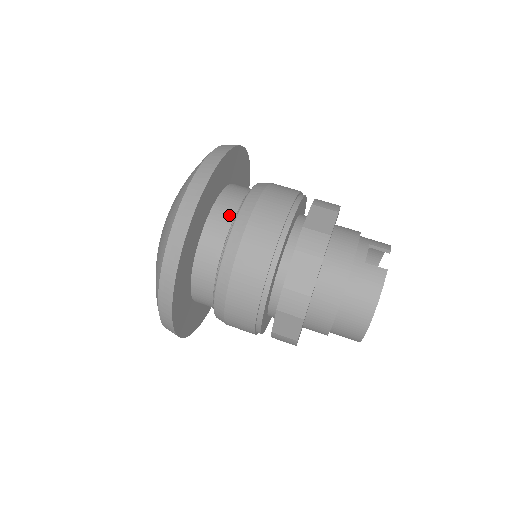
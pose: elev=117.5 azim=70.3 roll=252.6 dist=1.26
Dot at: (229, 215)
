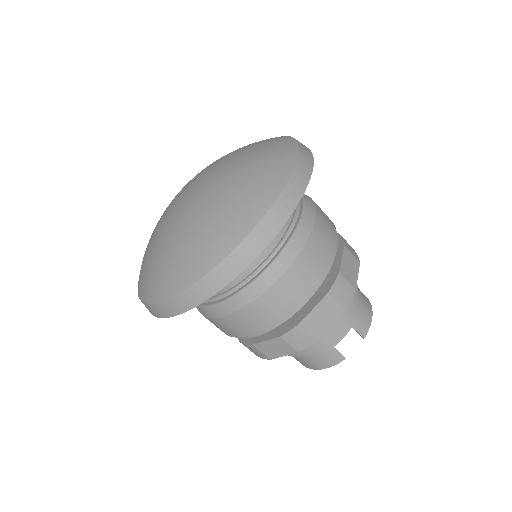
Dot at: (242, 273)
